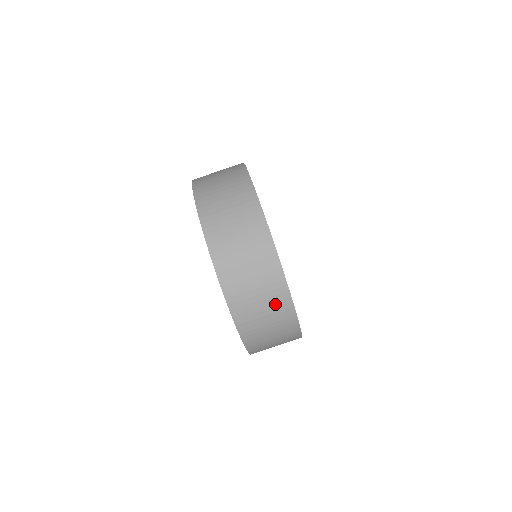
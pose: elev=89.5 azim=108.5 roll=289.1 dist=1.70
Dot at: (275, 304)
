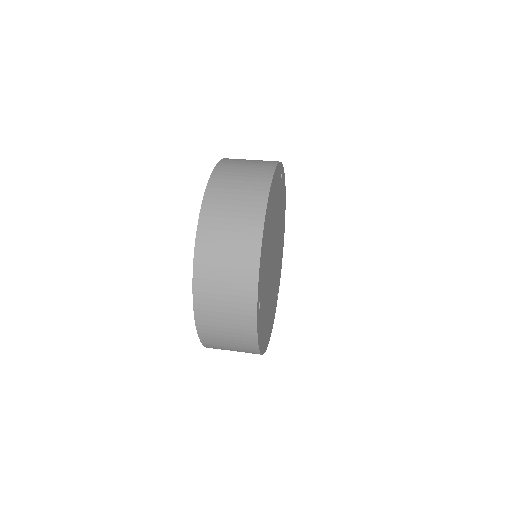
Dot at: occluded
